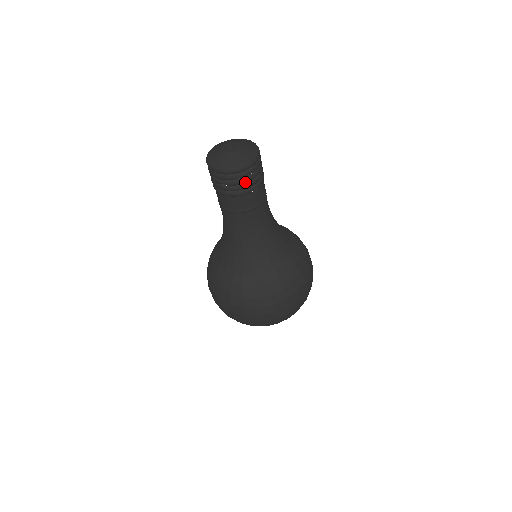
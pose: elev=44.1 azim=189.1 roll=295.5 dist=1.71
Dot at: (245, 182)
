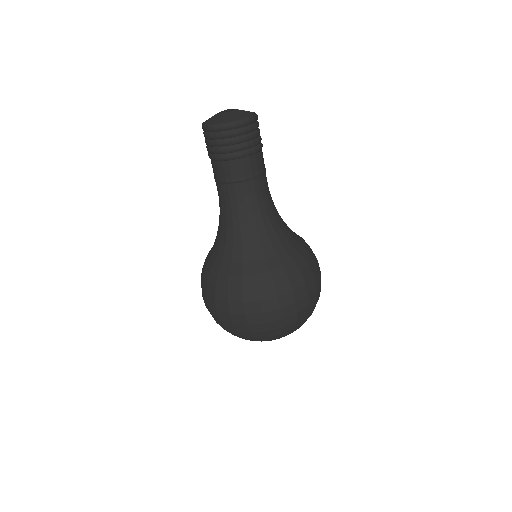
Dot at: (236, 143)
